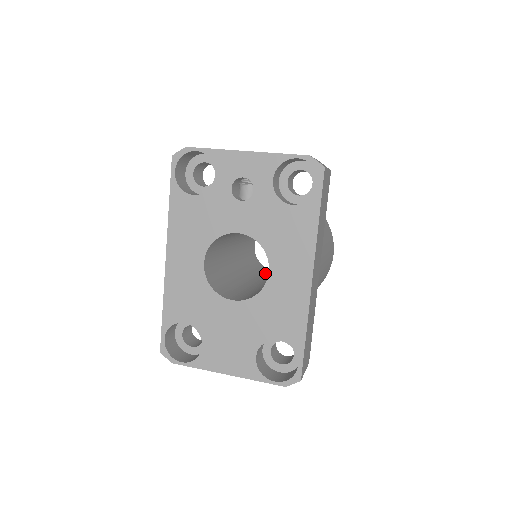
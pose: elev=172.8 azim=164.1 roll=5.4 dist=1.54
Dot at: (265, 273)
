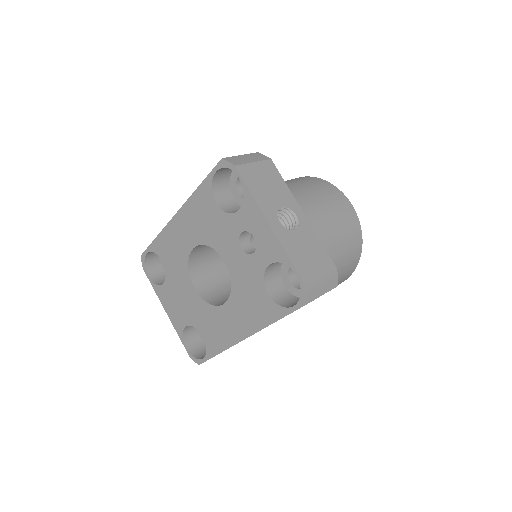
Dot at: occluded
